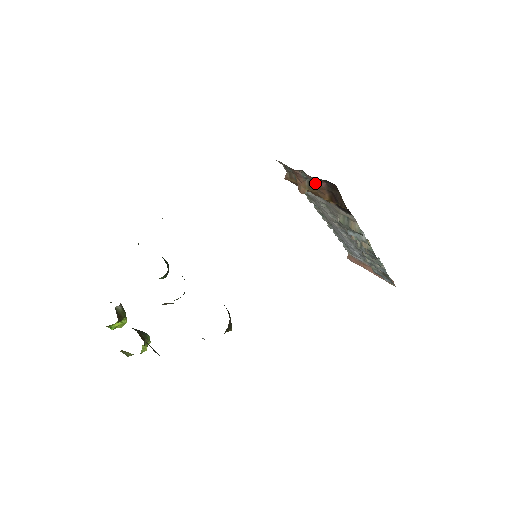
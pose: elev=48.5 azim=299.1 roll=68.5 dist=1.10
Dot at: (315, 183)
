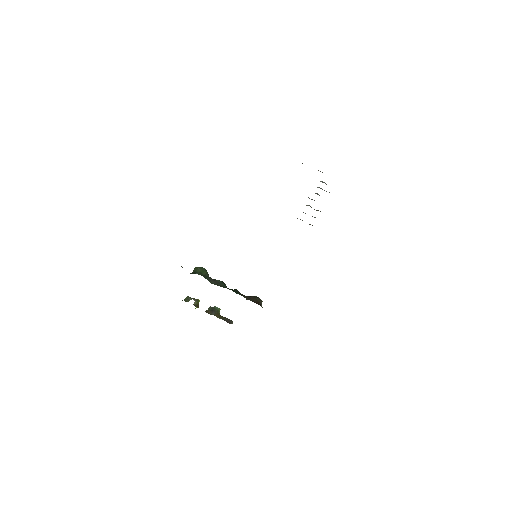
Dot at: occluded
